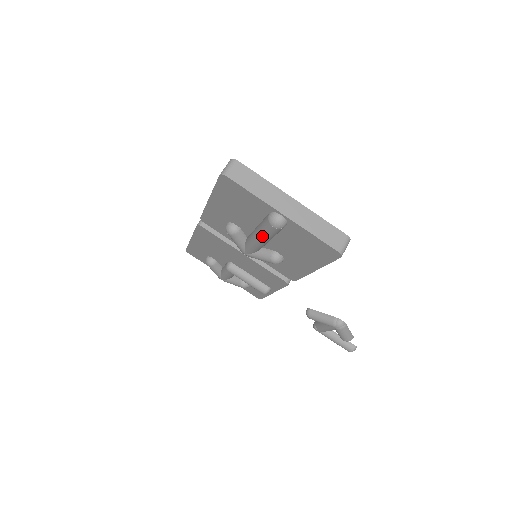
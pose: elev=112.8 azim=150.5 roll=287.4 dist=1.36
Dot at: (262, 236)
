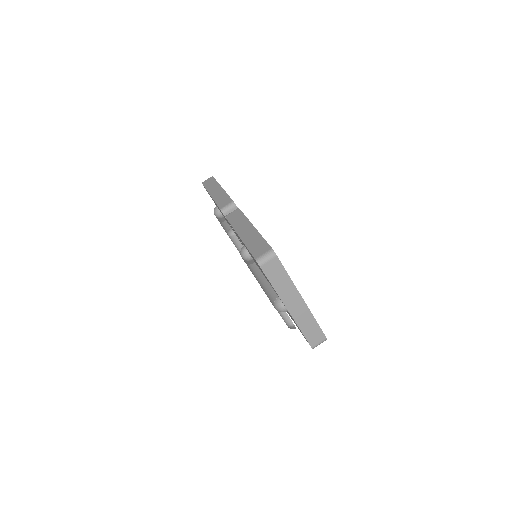
Dot at: (265, 292)
